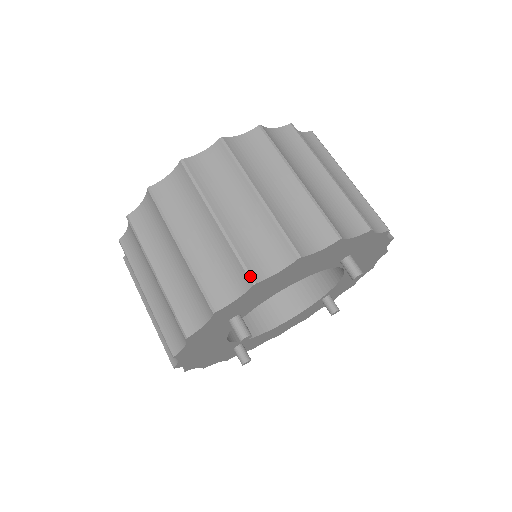
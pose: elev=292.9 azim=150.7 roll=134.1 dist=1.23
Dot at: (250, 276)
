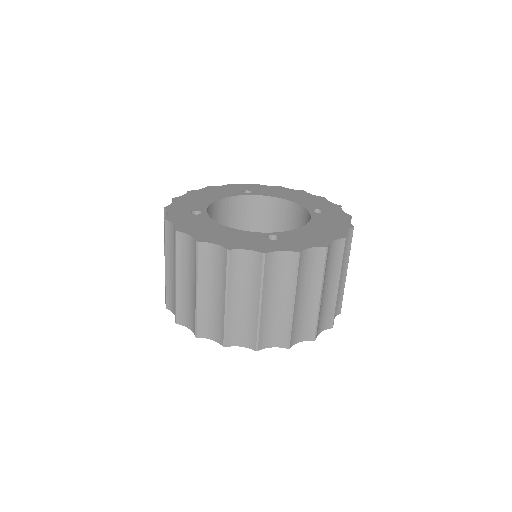
Dot at: (176, 319)
